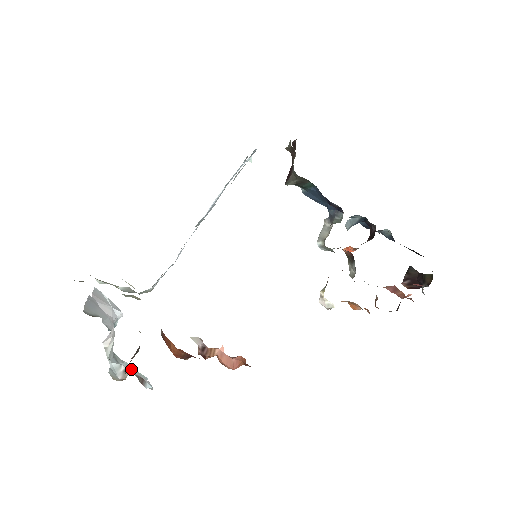
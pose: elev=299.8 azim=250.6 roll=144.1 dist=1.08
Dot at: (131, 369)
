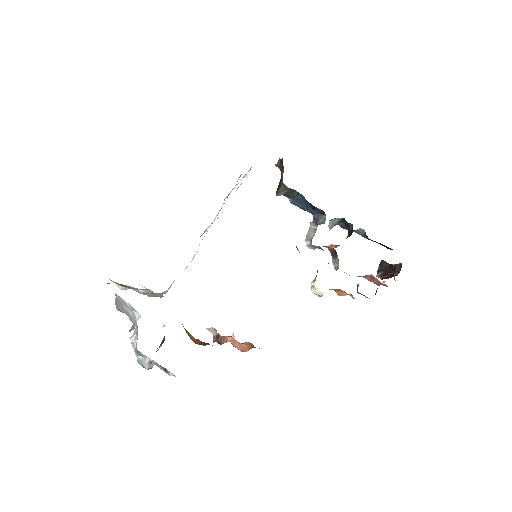
Dot at: (154, 361)
